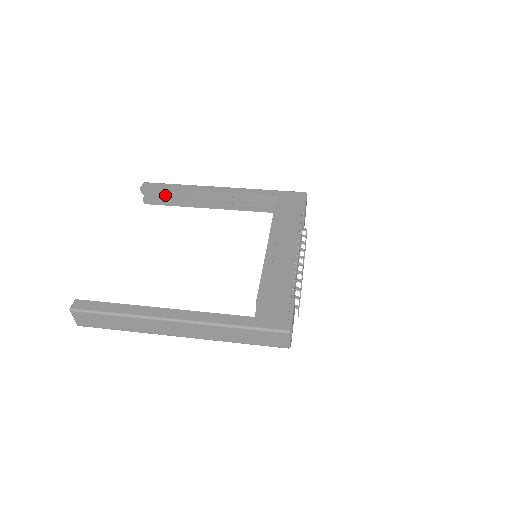
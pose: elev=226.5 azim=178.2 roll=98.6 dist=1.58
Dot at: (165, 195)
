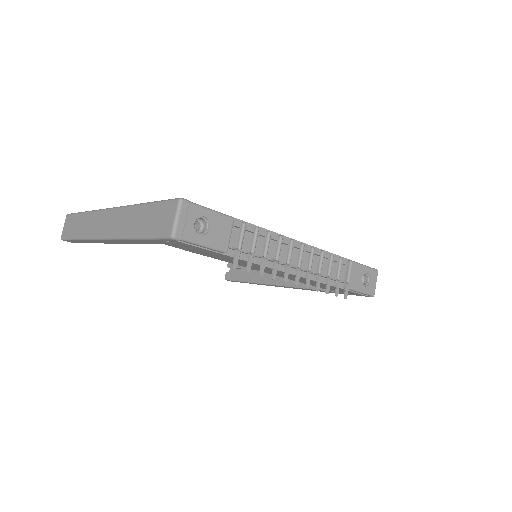
Dot at: (243, 268)
